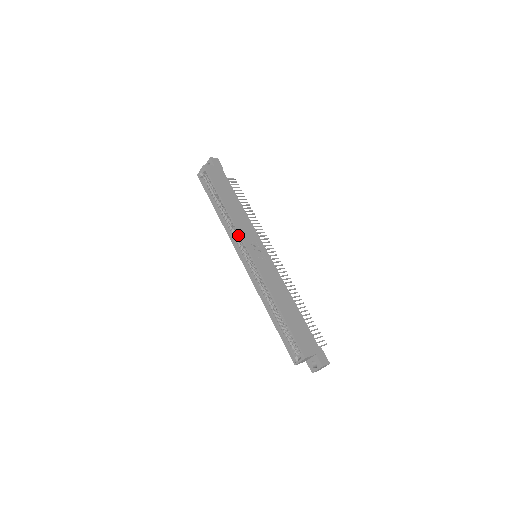
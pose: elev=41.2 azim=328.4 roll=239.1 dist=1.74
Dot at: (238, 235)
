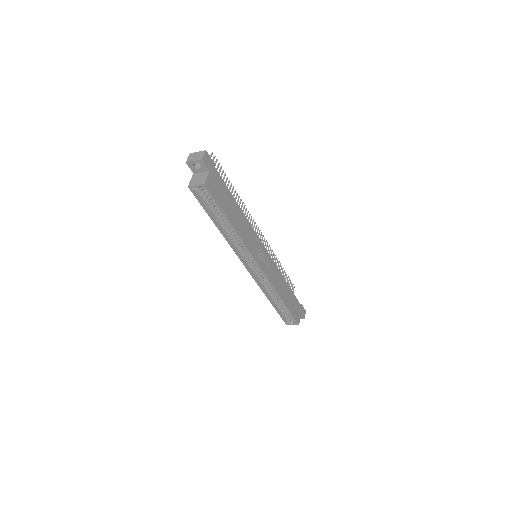
Dot at: (247, 252)
